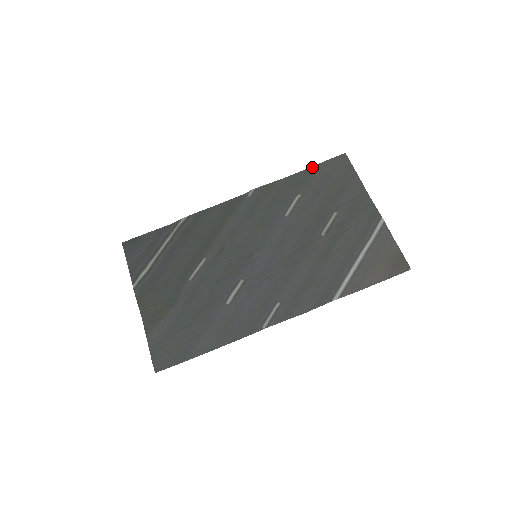
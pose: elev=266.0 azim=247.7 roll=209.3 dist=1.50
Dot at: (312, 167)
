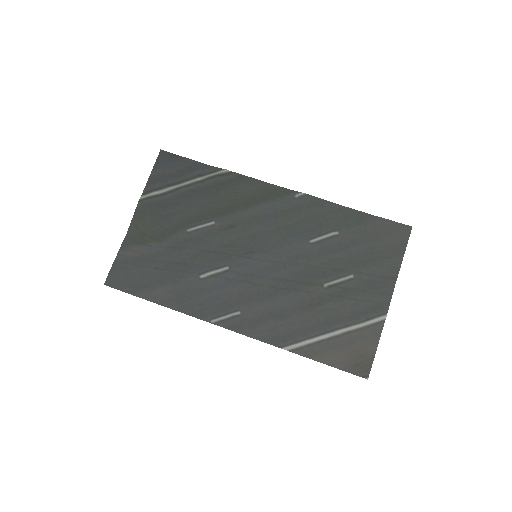
Dot at: (372, 215)
